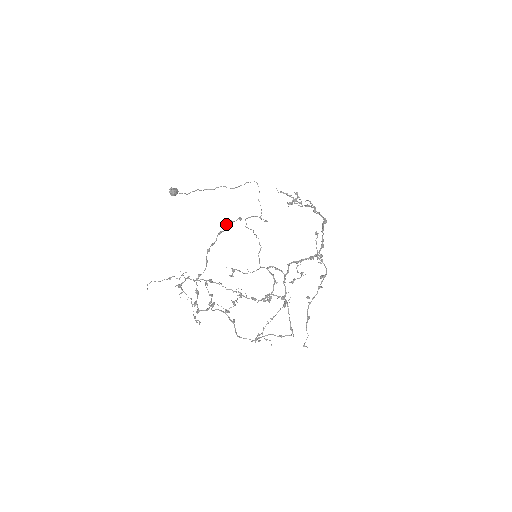
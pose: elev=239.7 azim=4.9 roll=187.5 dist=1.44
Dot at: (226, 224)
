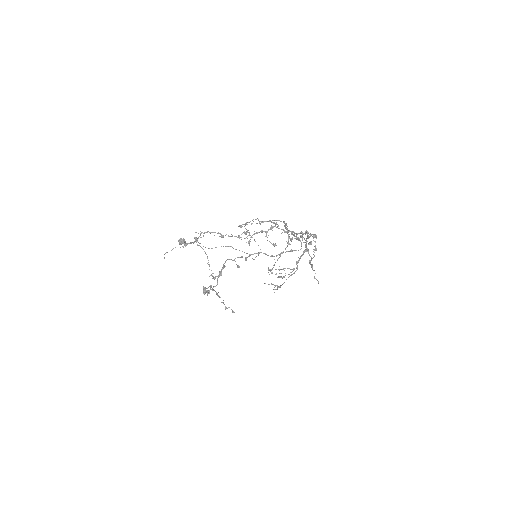
Dot at: (222, 302)
